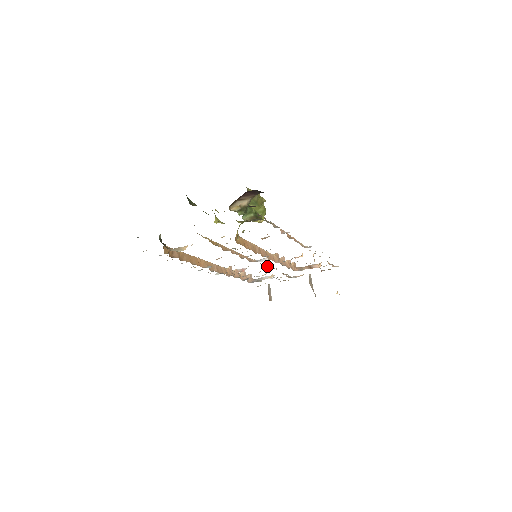
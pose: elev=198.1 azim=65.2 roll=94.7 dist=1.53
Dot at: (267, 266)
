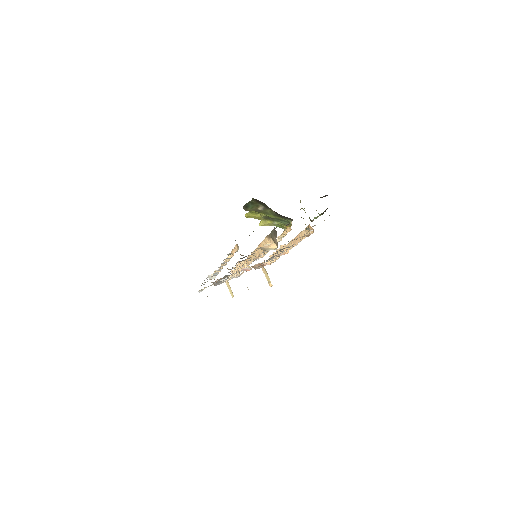
Dot at: occluded
